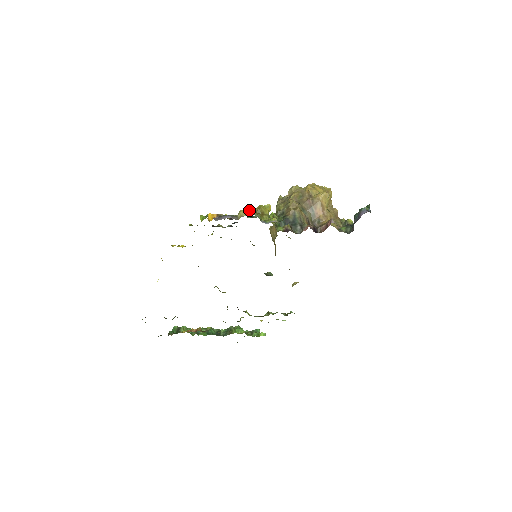
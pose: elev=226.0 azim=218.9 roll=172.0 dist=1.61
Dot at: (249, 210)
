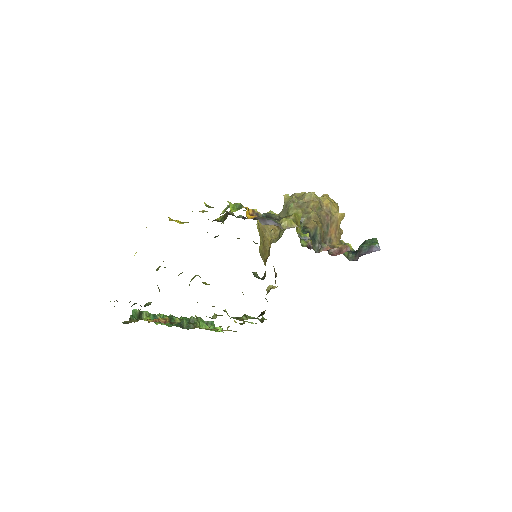
Dot at: (292, 220)
